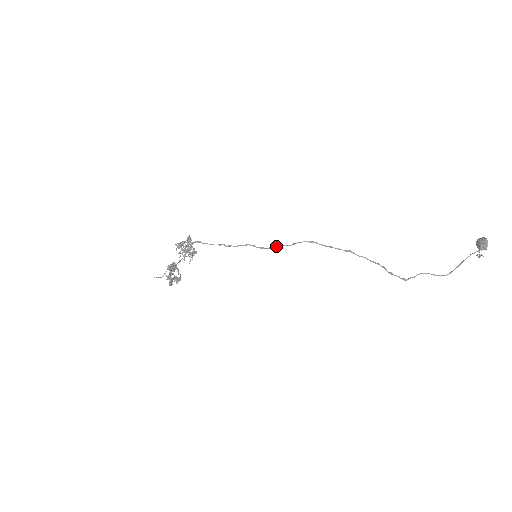
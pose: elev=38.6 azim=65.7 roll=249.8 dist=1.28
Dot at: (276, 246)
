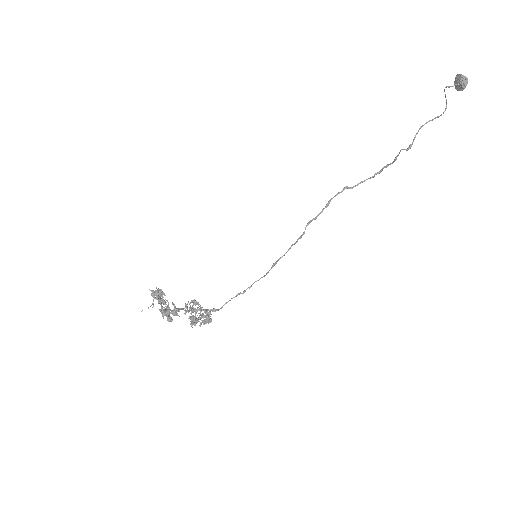
Dot at: (285, 253)
